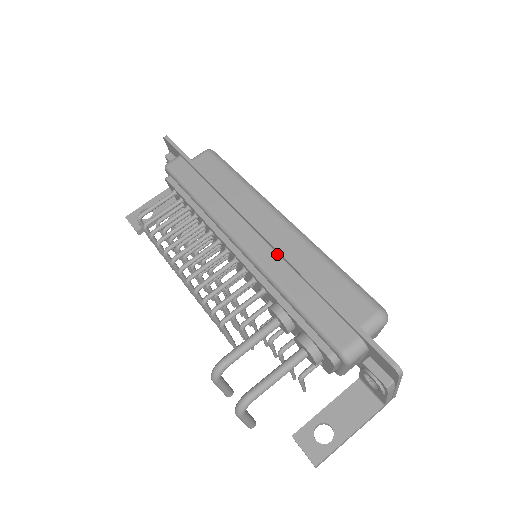
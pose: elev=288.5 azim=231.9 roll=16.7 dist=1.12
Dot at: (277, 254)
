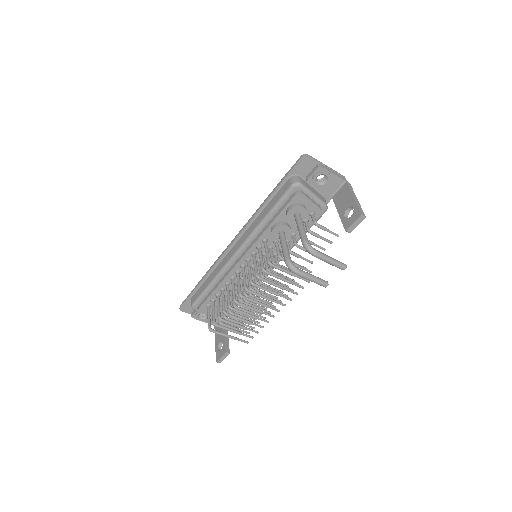
Dot at: (248, 228)
